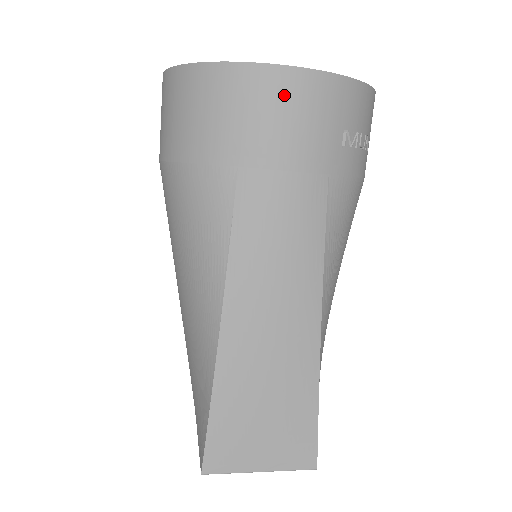
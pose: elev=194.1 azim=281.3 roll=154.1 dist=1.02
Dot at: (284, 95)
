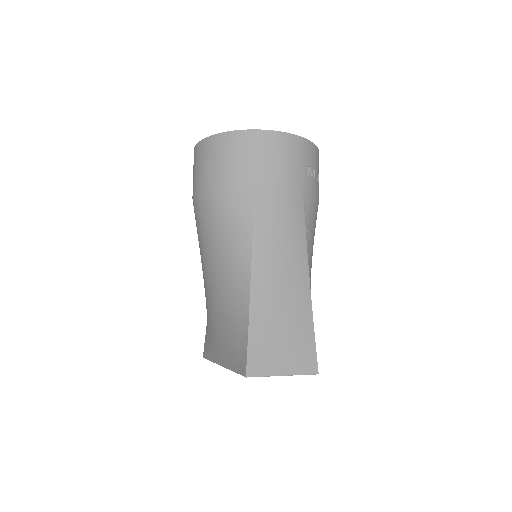
Dot at: (276, 145)
